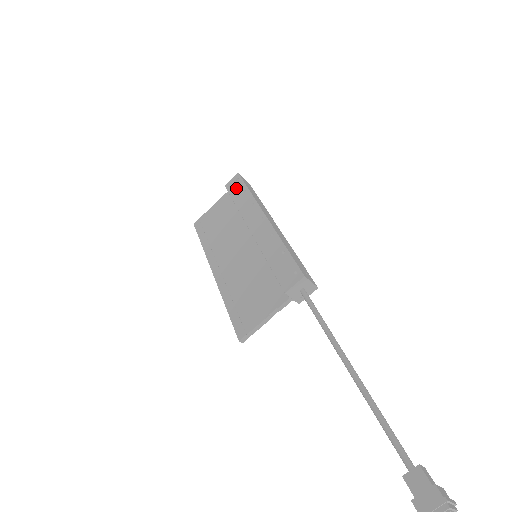
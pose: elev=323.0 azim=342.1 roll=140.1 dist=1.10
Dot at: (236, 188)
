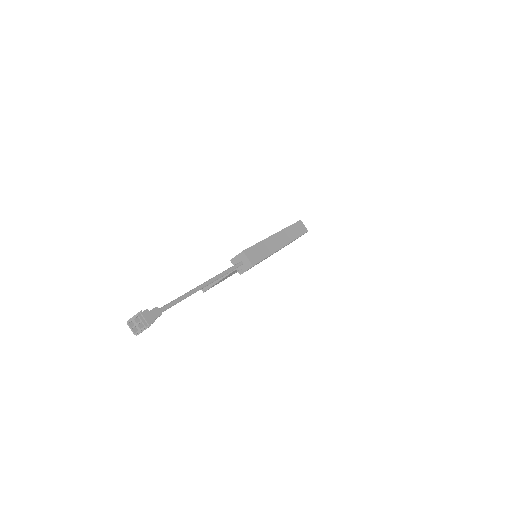
Dot at: occluded
